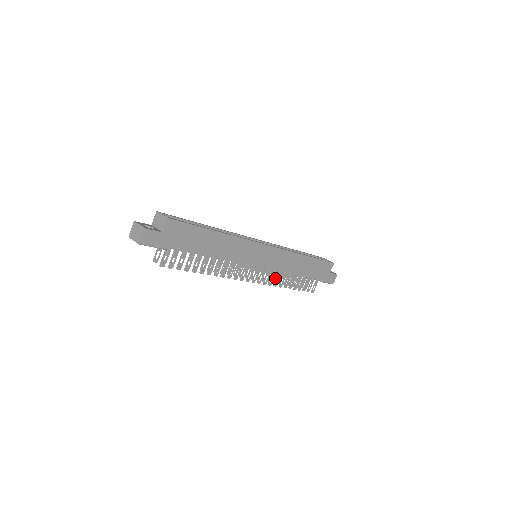
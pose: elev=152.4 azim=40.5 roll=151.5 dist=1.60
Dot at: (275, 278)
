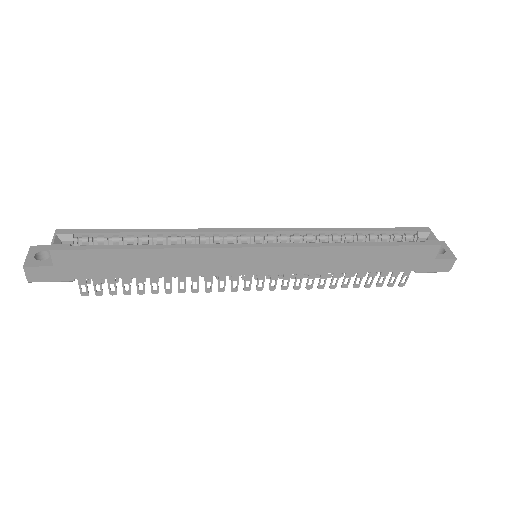
Dot at: occluded
